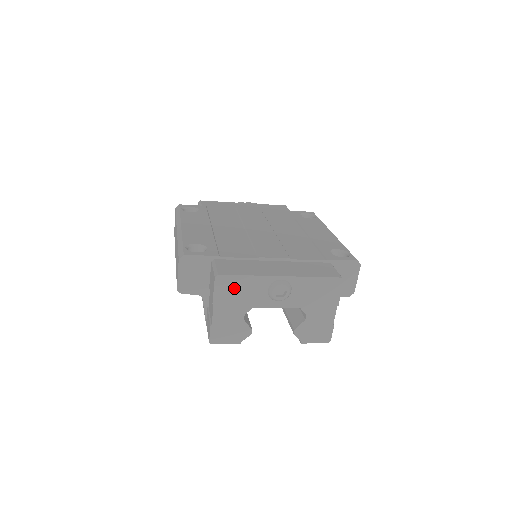
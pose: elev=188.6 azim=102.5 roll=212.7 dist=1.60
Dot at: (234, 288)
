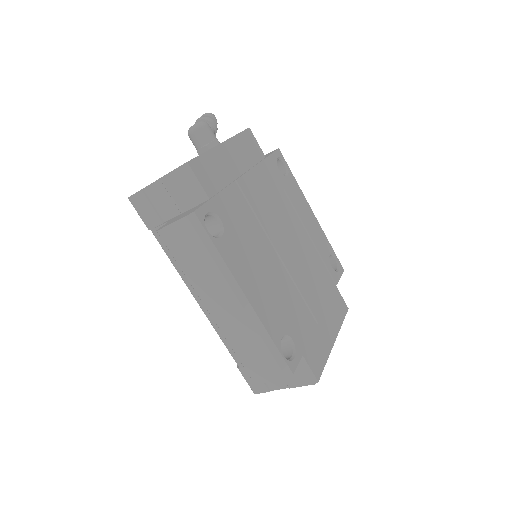
Dot at: occluded
